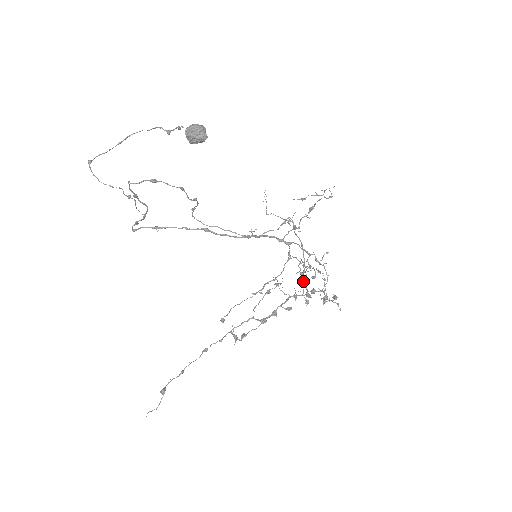
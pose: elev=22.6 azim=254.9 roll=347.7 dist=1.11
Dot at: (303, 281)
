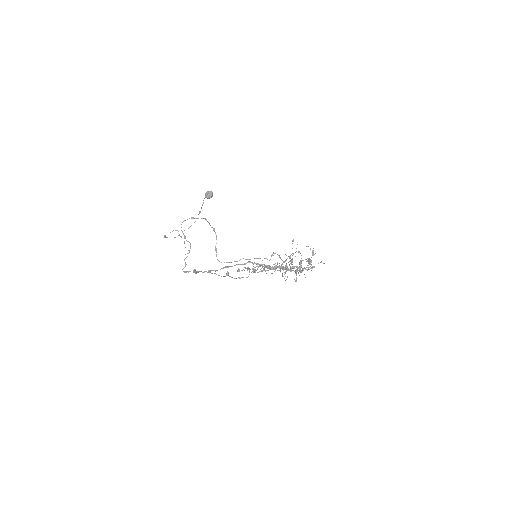
Dot at: (295, 270)
